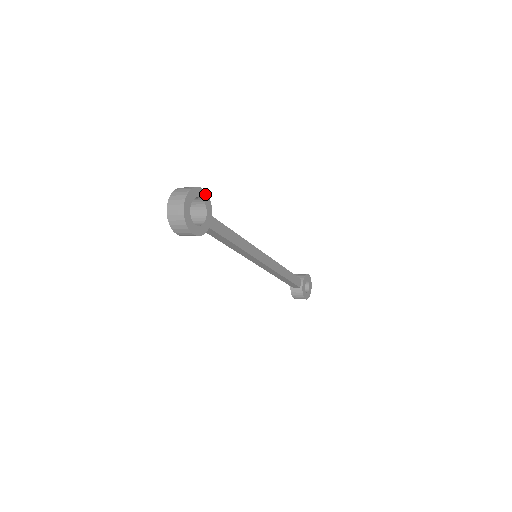
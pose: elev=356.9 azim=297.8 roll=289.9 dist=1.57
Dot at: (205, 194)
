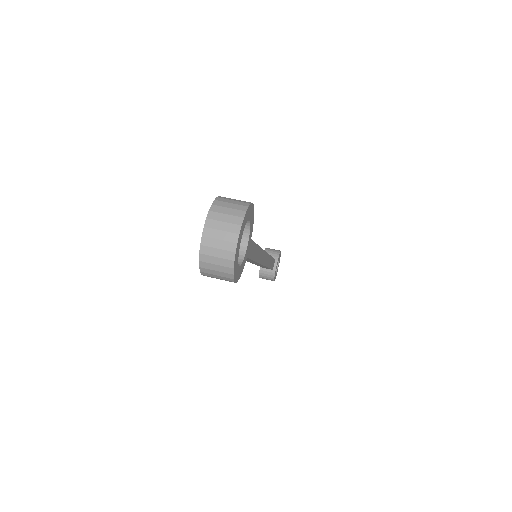
Dot at: (252, 210)
